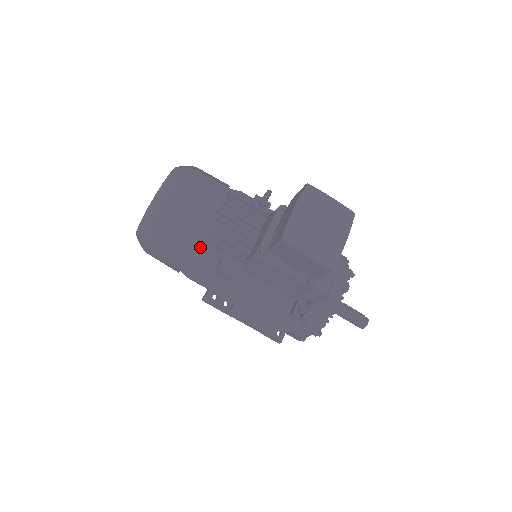
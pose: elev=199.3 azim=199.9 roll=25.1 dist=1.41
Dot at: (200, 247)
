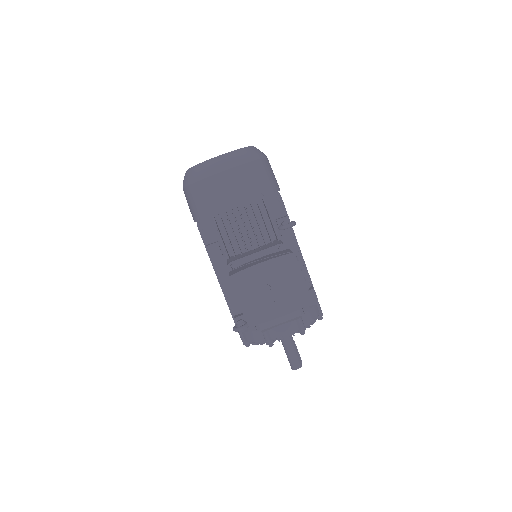
Dot at: (210, 221)
